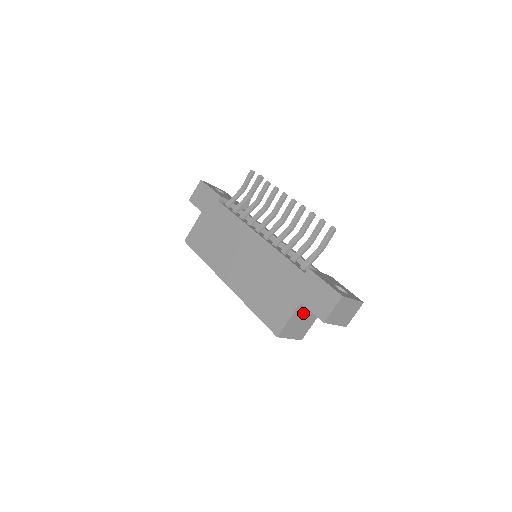
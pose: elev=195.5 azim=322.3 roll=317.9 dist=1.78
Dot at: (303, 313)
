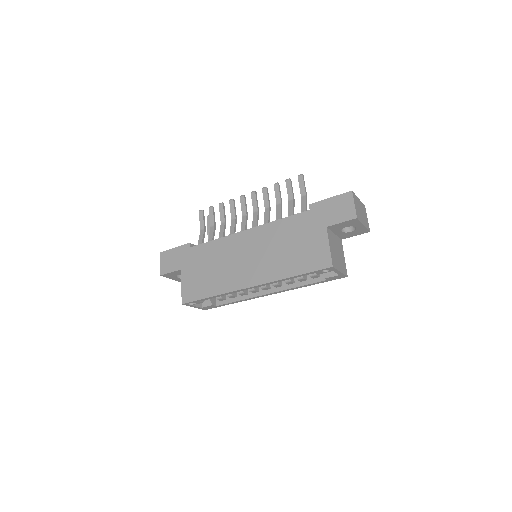
Dot at: (333, 242)
